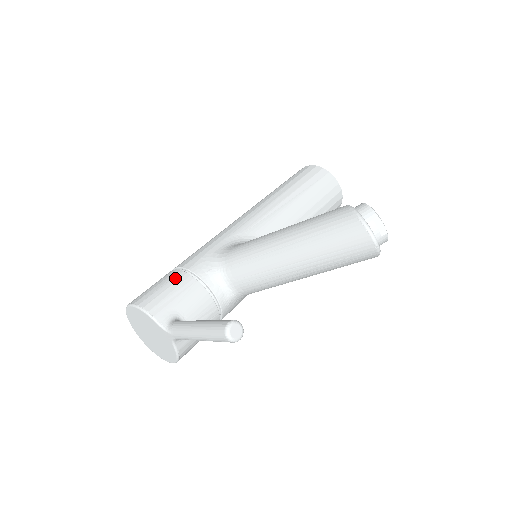
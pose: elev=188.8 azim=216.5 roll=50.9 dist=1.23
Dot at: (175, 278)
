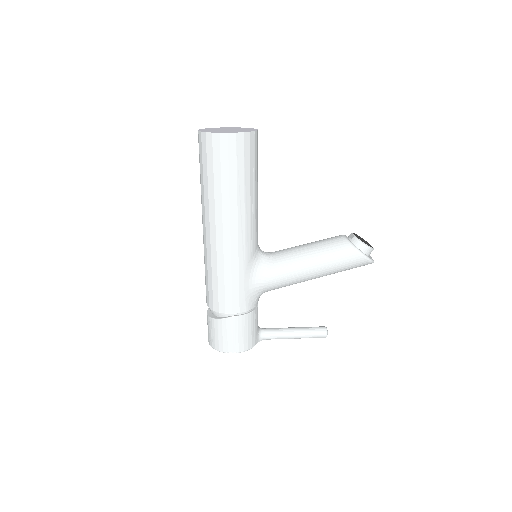
Dot at: (245, 323)
